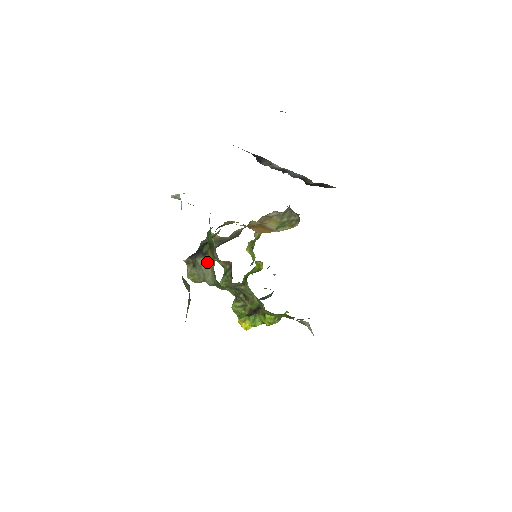
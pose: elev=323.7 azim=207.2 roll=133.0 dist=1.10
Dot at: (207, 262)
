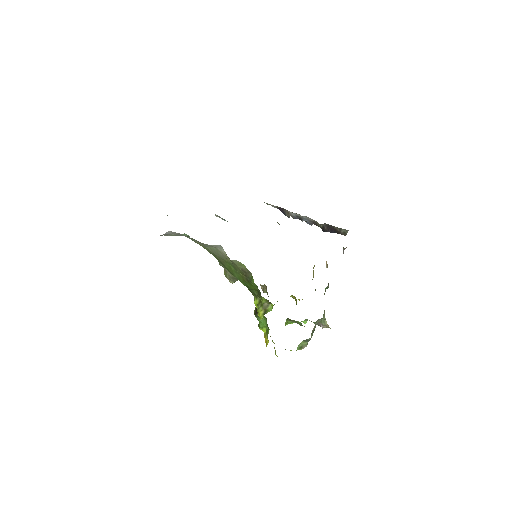
Dot at: occluded
